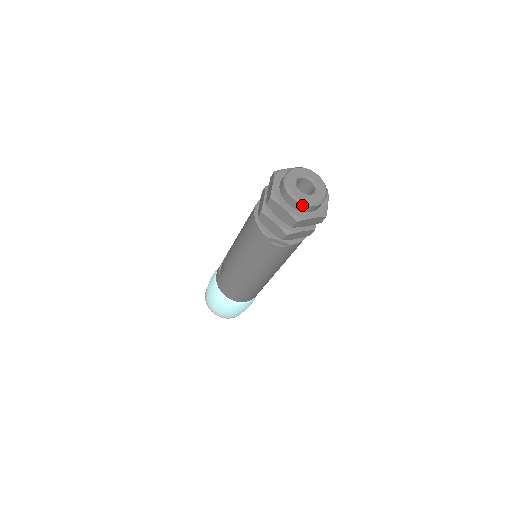
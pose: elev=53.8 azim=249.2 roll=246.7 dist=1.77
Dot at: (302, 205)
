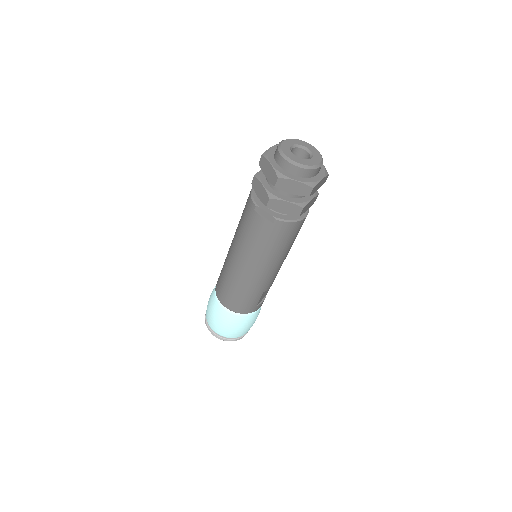
Dot at: (288, 163)
